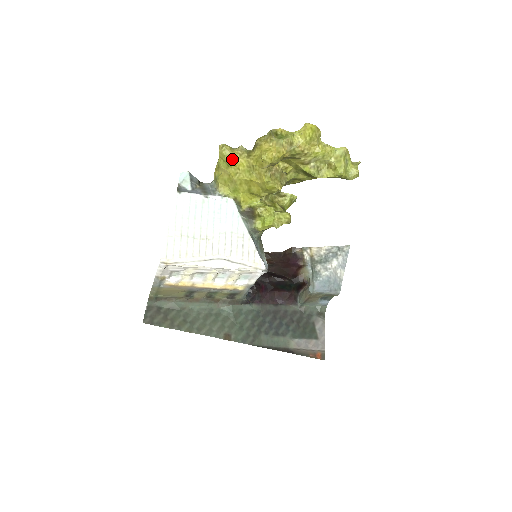
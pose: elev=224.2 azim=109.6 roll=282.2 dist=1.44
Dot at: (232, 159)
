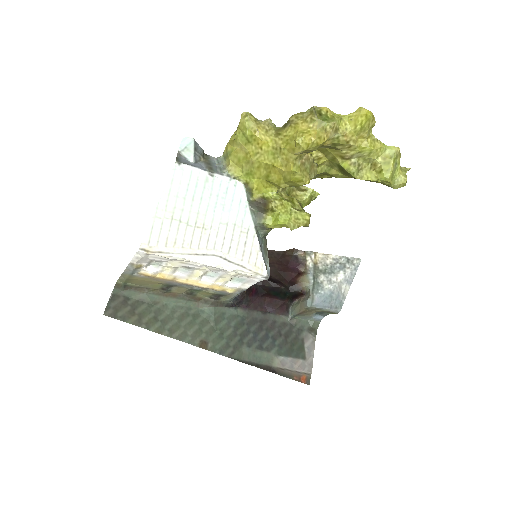
Dot at: (255, 134)
